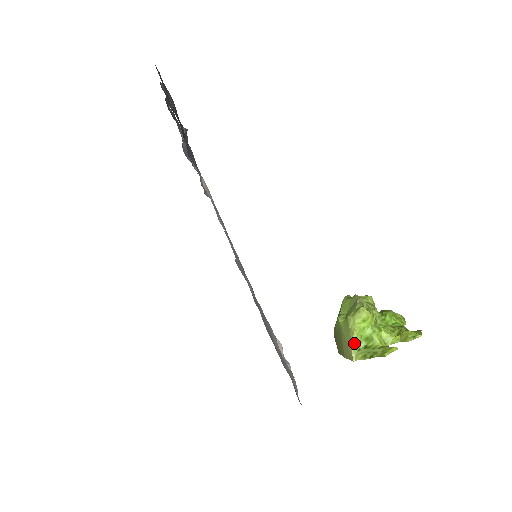
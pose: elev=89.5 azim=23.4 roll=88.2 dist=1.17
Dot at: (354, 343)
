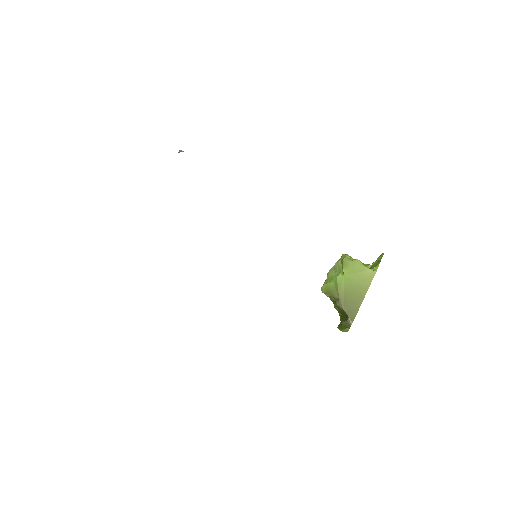
Dot at: occluded
